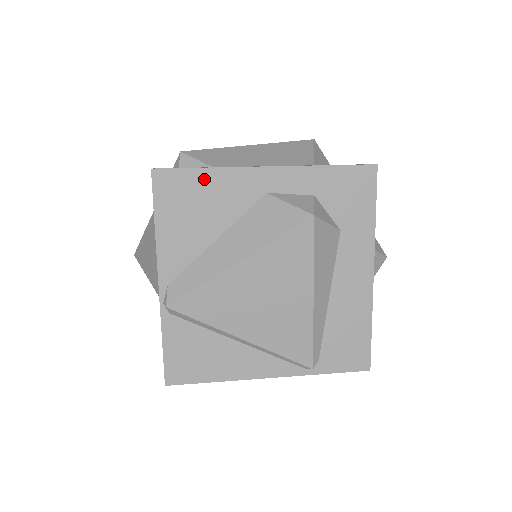
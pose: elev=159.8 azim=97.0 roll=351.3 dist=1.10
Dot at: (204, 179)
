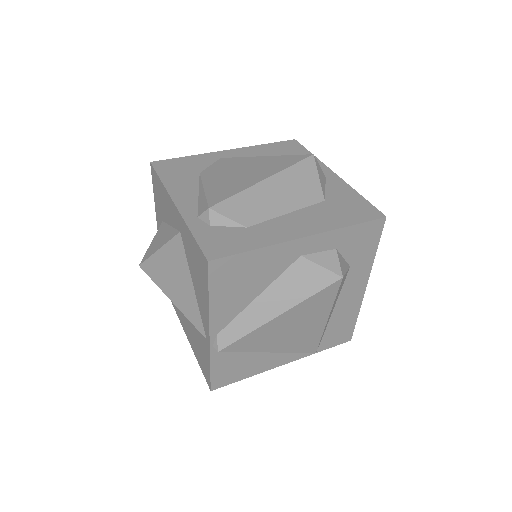
Dot at: (252, 258)
